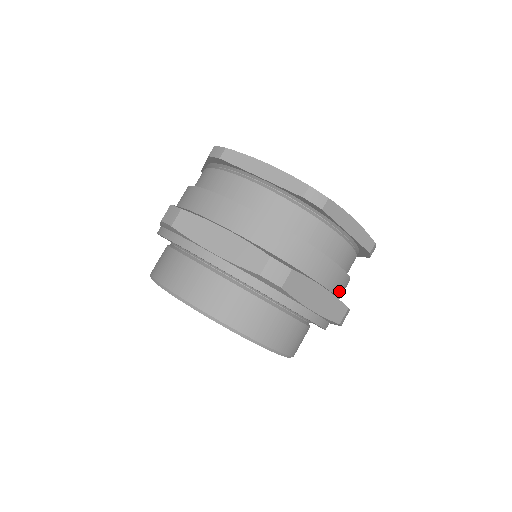
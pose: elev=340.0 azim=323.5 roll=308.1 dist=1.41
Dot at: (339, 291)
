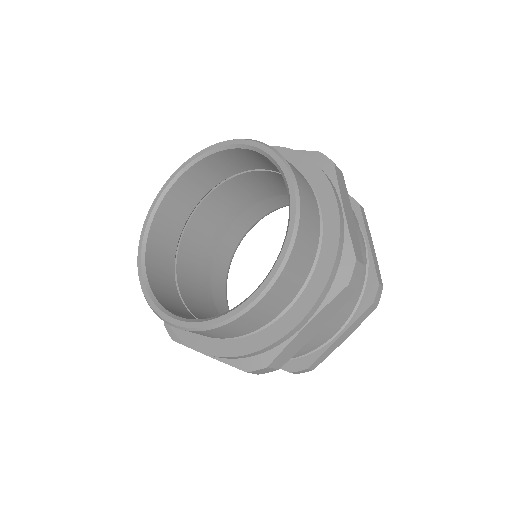
Dot at: occluded
